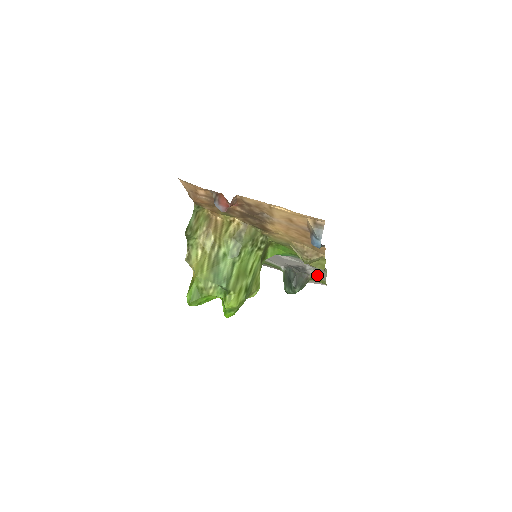
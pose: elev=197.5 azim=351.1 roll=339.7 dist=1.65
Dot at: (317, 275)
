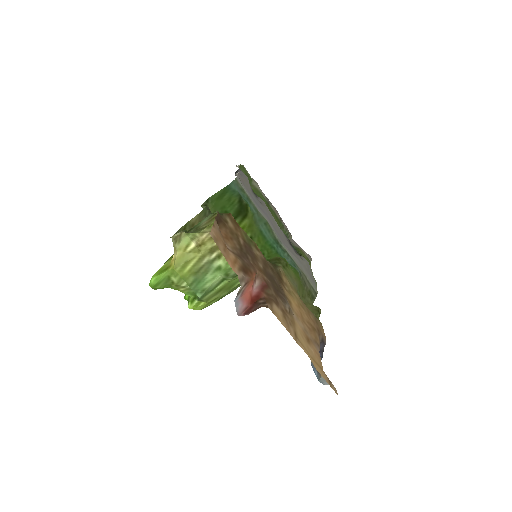
Dot at: occluded
